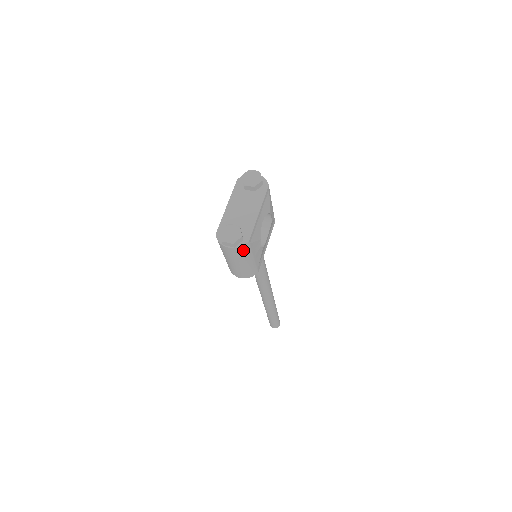
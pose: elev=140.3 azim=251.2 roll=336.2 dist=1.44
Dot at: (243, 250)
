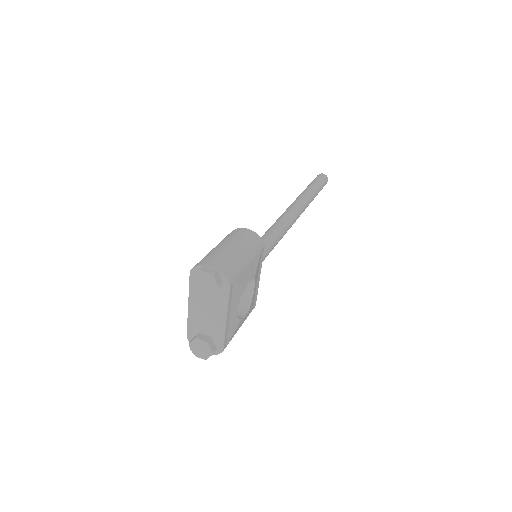
Dot at: occluded
